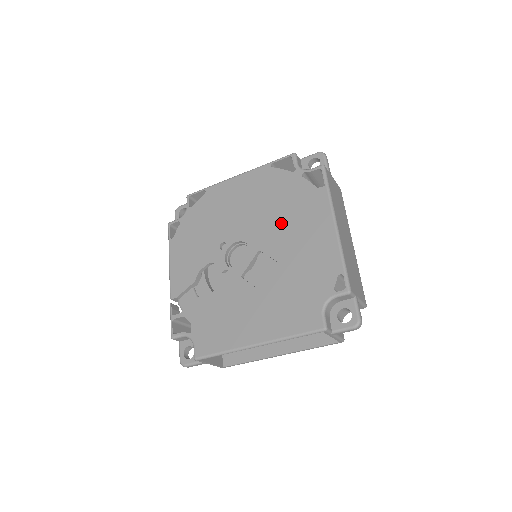
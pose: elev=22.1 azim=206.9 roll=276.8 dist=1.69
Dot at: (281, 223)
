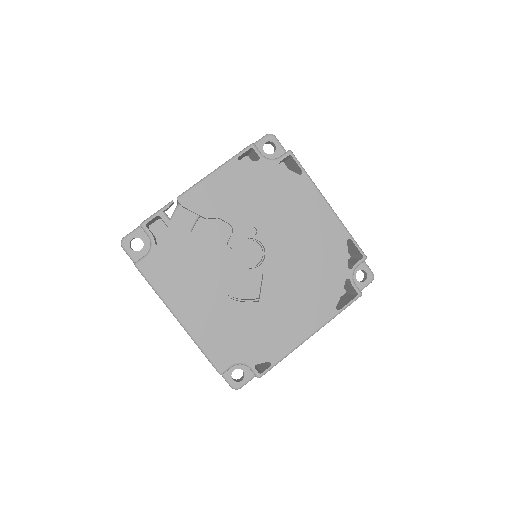
Dot at: (296, 283)
